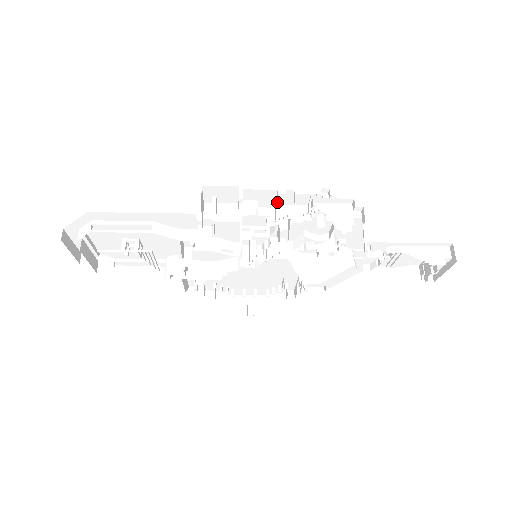
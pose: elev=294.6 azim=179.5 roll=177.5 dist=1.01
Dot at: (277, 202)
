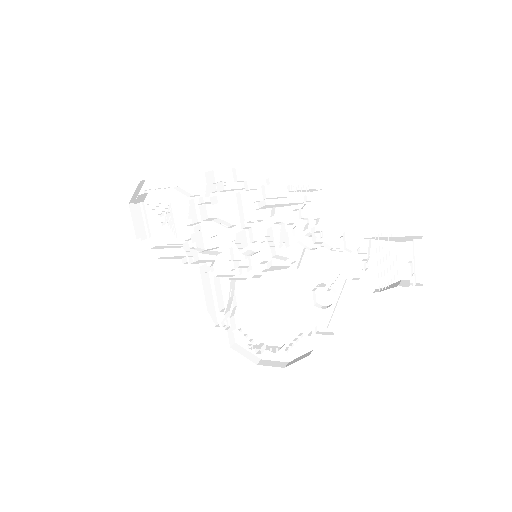
Dot at: (267, 195)
